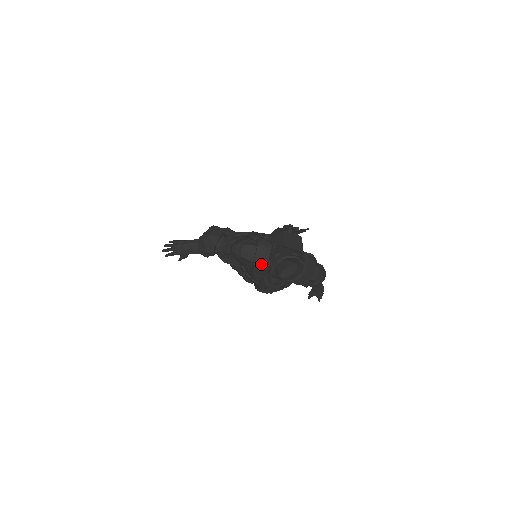
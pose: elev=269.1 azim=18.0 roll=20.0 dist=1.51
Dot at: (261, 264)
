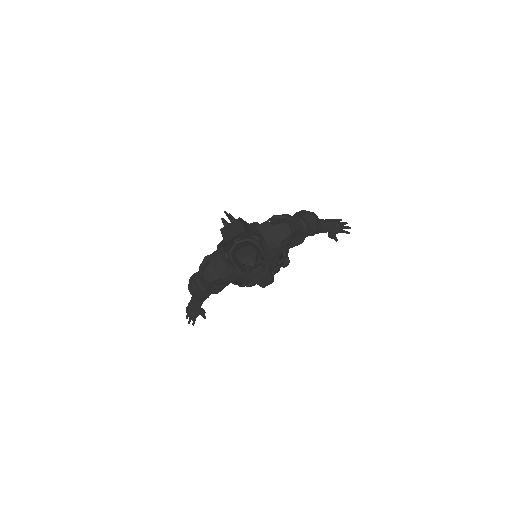
Dot at: (226, 273)
